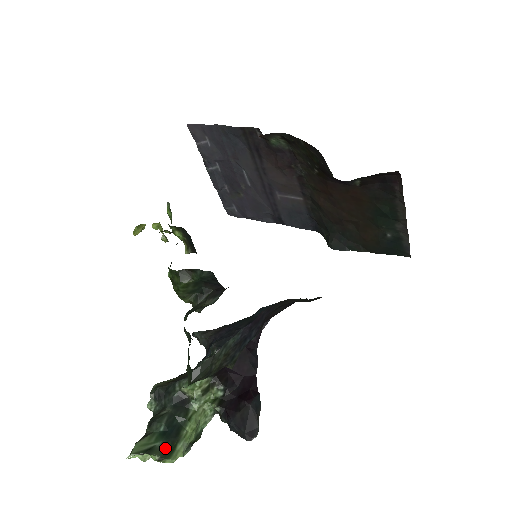
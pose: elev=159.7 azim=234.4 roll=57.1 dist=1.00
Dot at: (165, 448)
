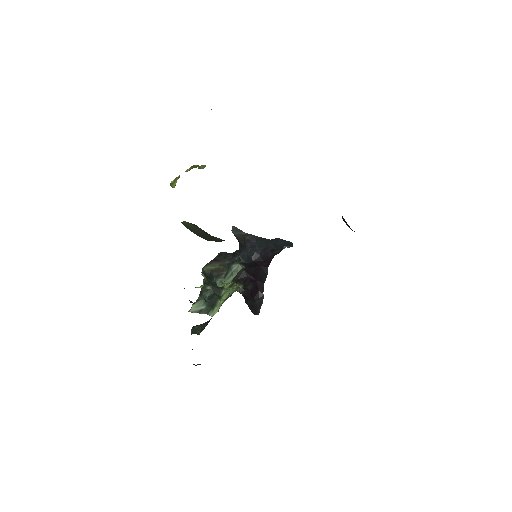
Dot at: (208, 309)
